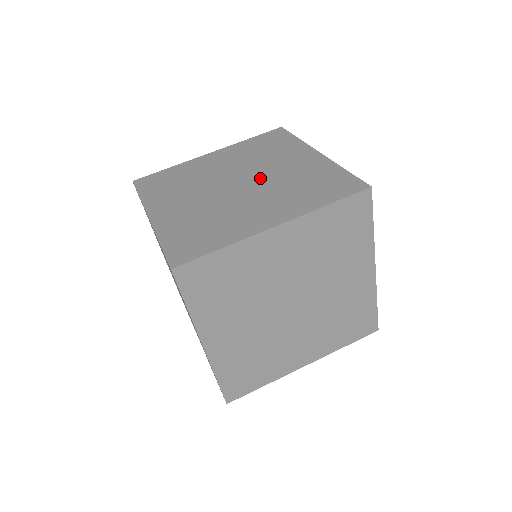
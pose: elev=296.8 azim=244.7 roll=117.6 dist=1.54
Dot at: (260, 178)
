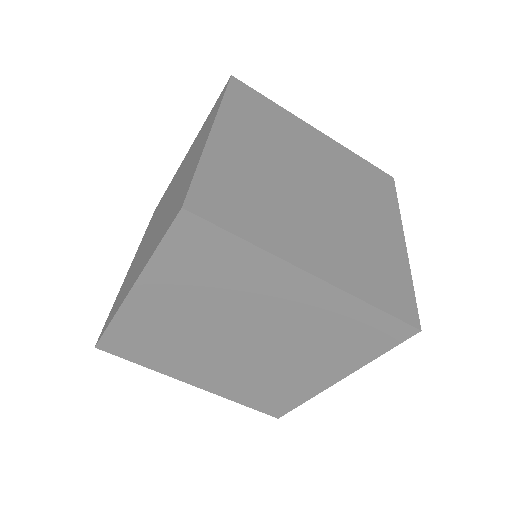
Dot at: (324, 177)
